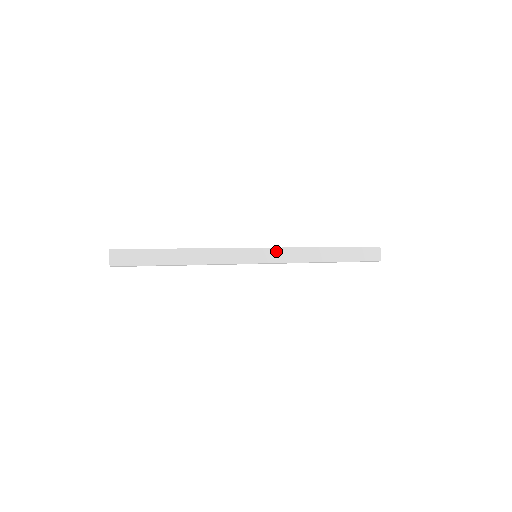
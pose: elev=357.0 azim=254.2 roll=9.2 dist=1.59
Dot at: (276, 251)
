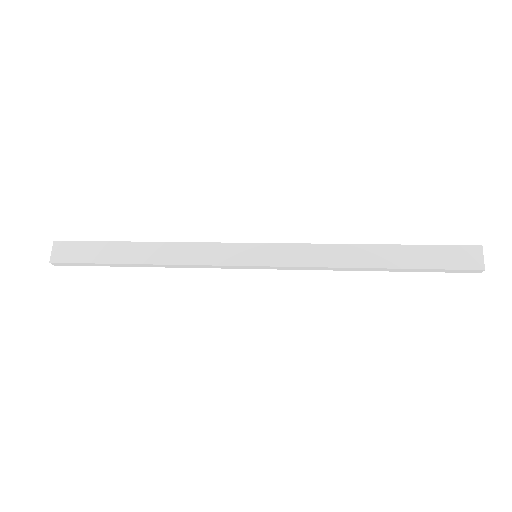
Dot at: (287, 248)
